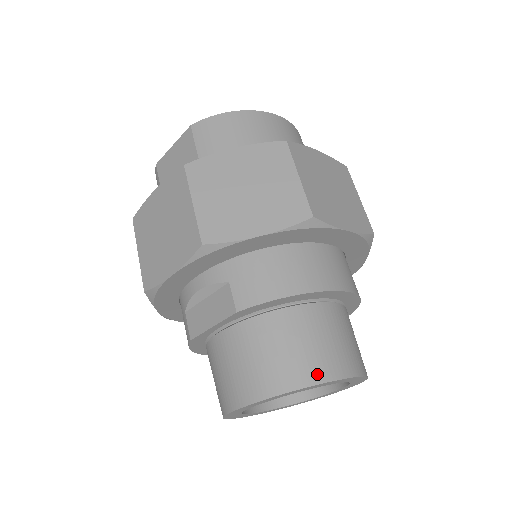
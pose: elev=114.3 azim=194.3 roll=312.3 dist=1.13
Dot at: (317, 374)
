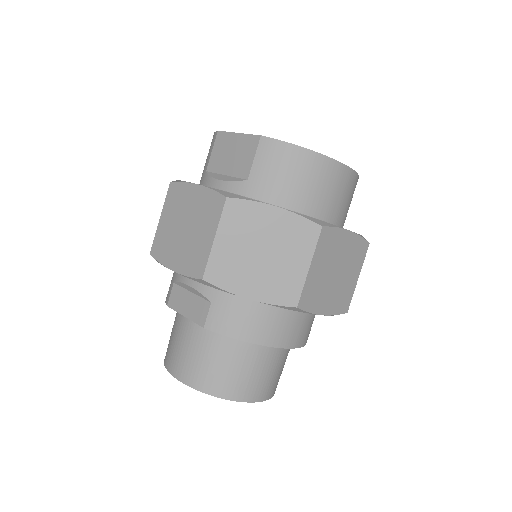
Dot at: (234, 394)
